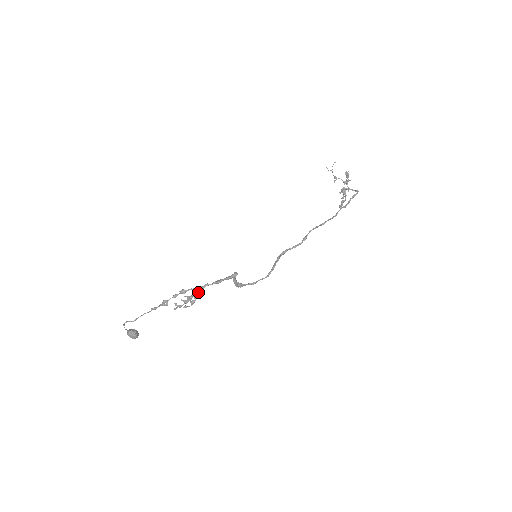
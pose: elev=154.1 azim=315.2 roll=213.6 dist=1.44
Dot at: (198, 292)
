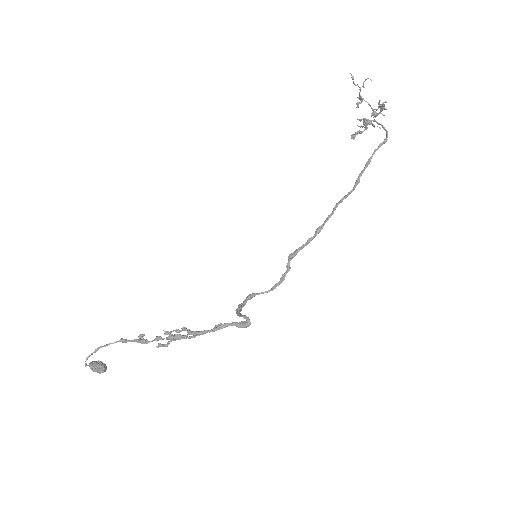
Dot at: (192, 333)
